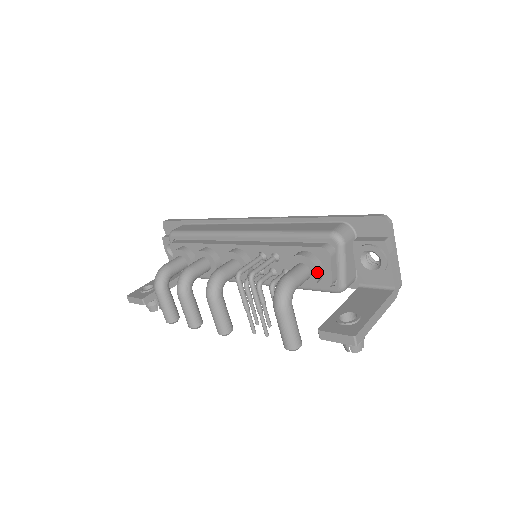
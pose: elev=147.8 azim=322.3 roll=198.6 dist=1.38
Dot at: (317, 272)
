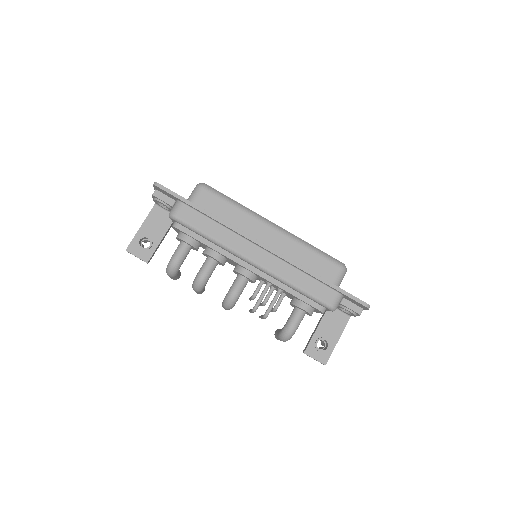
Dot at: occluded
